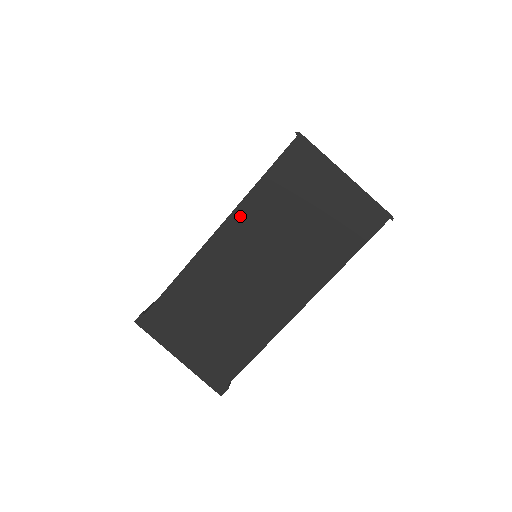
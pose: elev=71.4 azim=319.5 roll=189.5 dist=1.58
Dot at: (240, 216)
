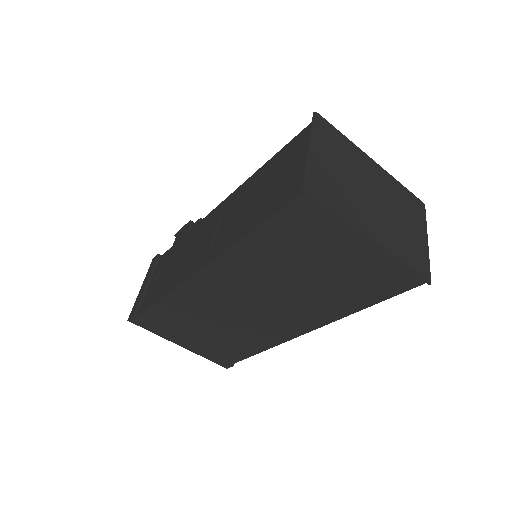
Dot at: (228, 261)
